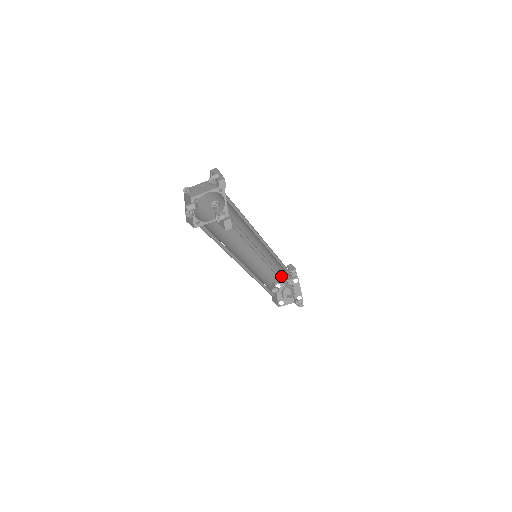
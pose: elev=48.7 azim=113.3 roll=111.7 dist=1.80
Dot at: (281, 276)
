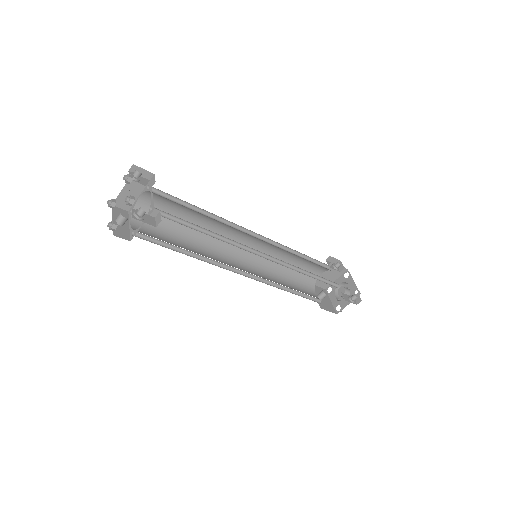
Dot at: (305, 271)
